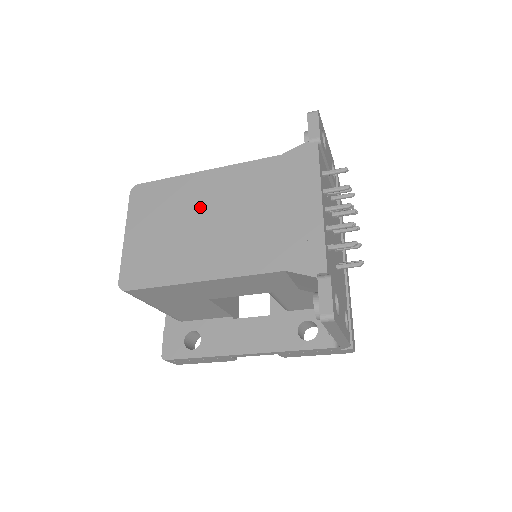
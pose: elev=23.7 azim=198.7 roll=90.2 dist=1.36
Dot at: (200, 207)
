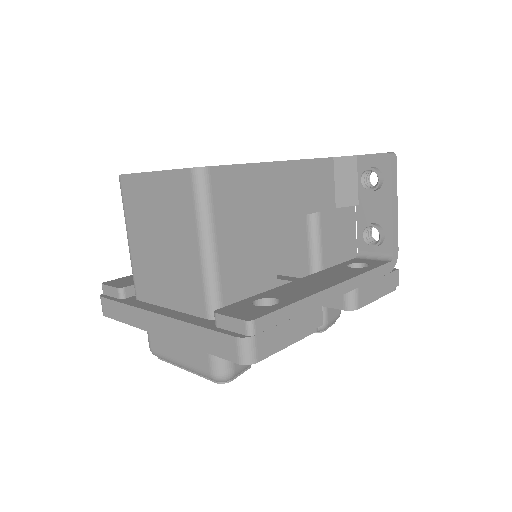
Dot at: occluded
